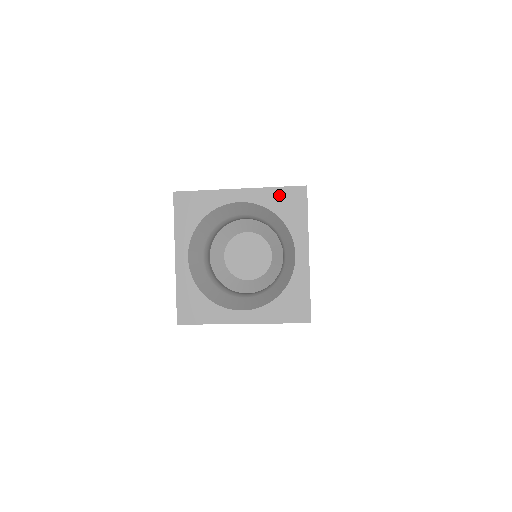
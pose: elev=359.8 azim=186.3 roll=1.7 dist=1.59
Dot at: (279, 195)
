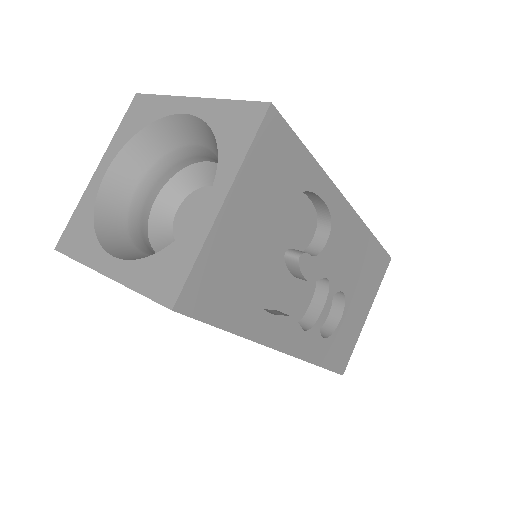
Dot at: (232, 111)
